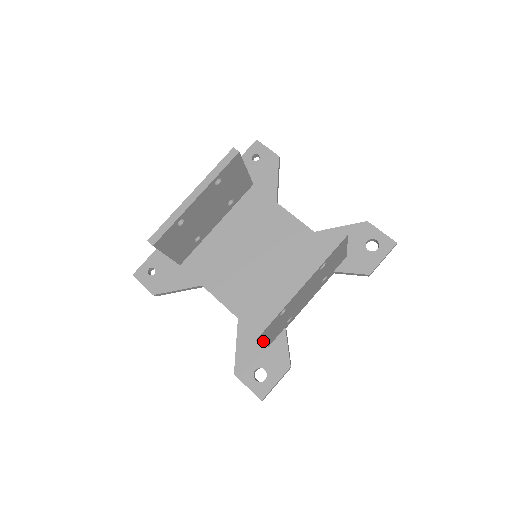
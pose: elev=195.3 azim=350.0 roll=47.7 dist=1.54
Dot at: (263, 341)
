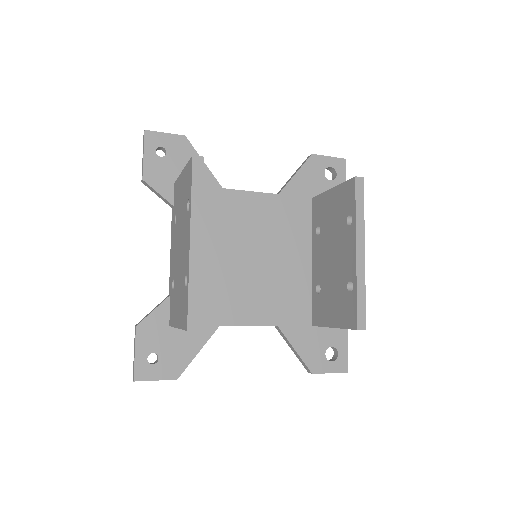
Dot at: occluded
